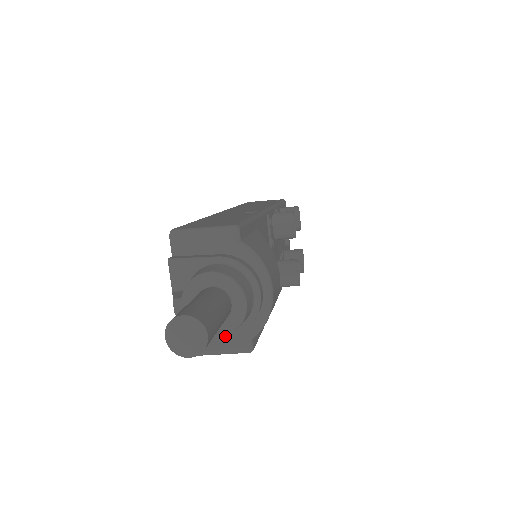
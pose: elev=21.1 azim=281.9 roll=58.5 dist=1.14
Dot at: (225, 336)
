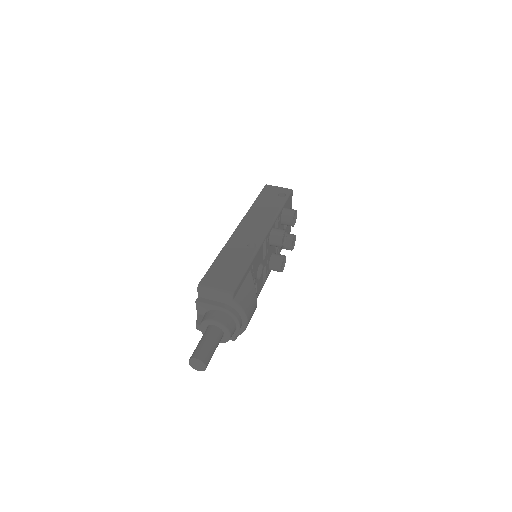
Dot at: occluded
